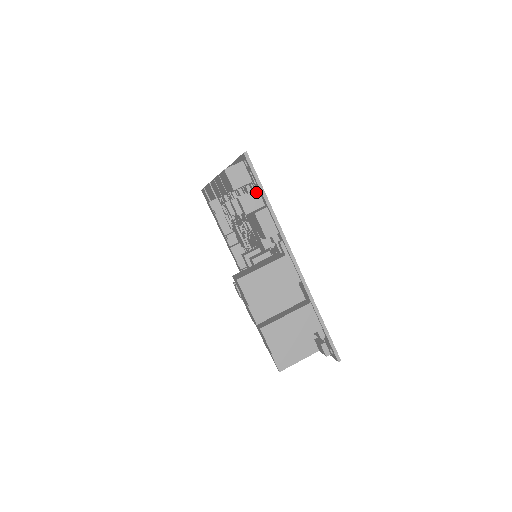
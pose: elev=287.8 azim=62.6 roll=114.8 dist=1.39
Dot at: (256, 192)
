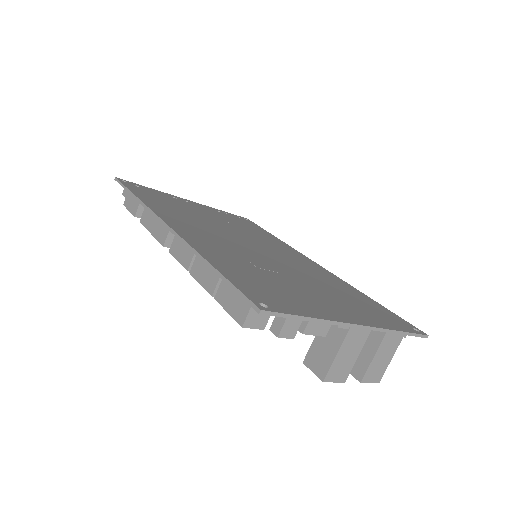
Dot at: occluded
